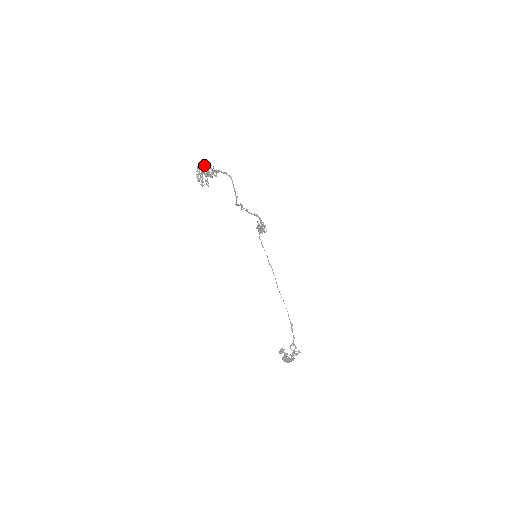
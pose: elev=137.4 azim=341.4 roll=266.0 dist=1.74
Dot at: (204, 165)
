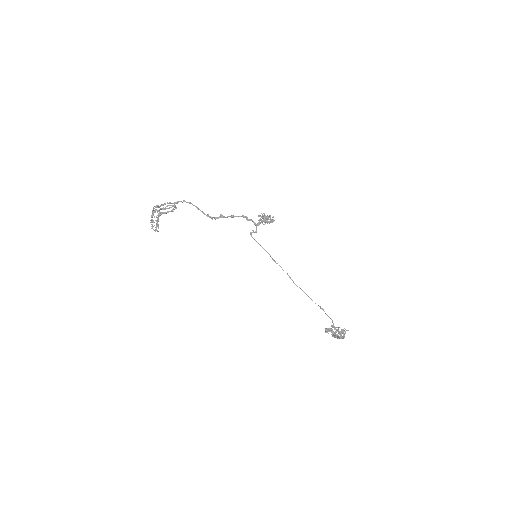
Dot at: (159, 206)
